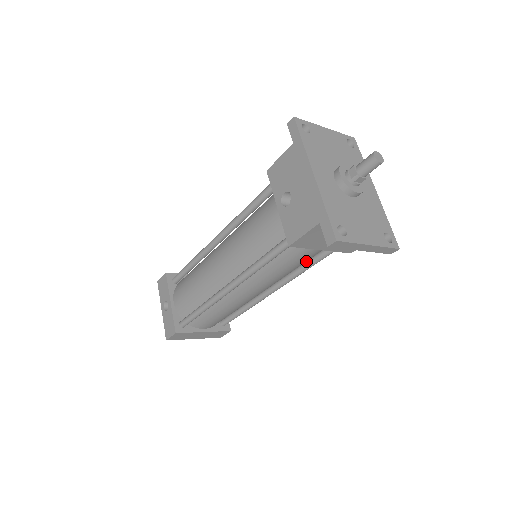
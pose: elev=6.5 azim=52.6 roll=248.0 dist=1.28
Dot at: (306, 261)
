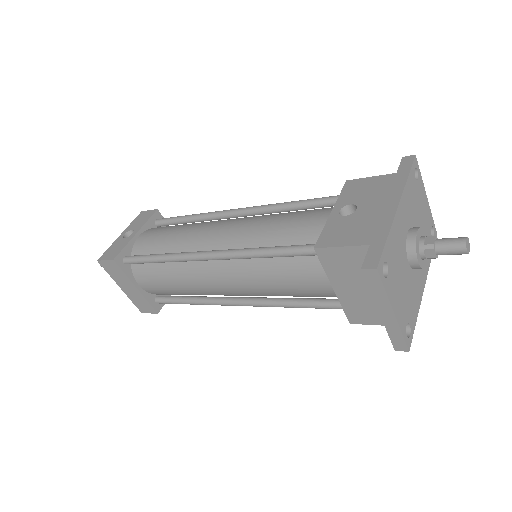
Dot at: occluded
